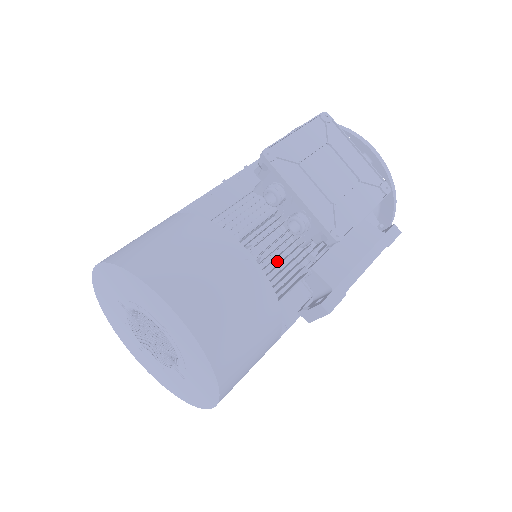
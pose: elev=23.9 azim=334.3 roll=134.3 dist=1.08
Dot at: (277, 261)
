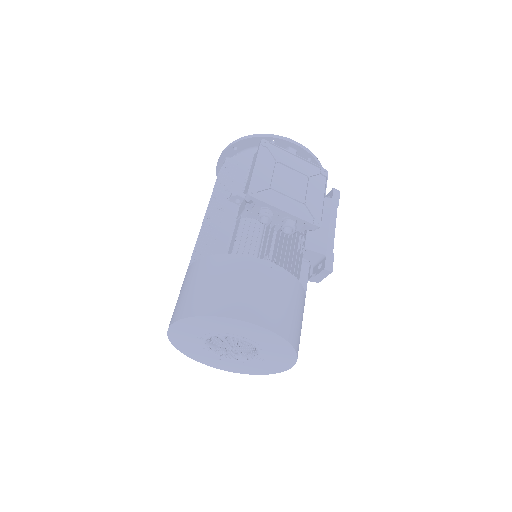
Dot at: occluded
